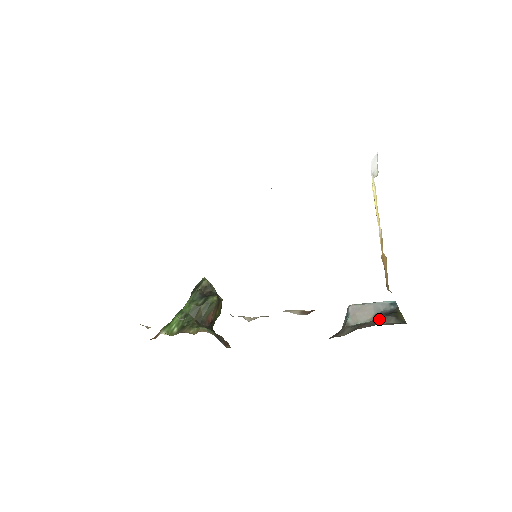
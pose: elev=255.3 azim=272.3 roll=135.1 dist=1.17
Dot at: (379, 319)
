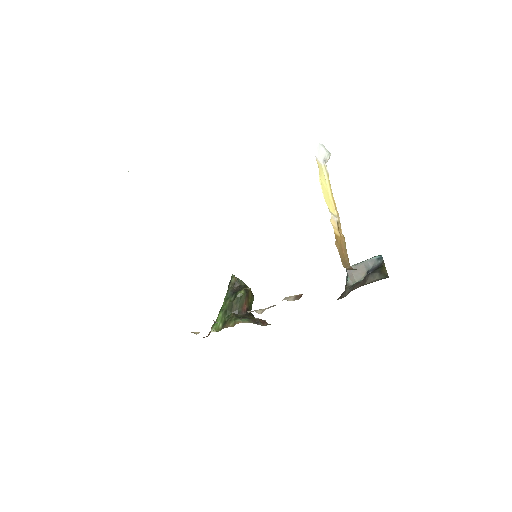
Dot at: (367, 278)
